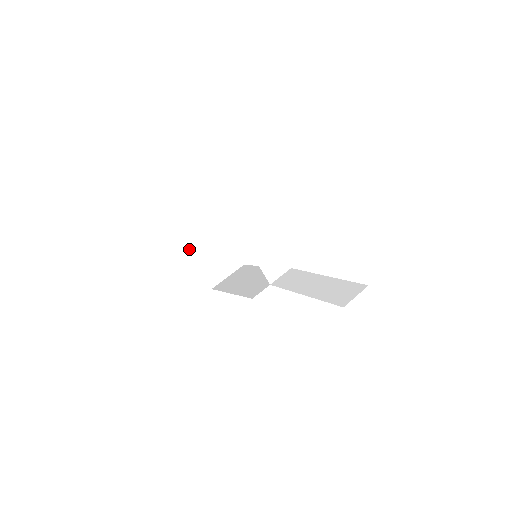
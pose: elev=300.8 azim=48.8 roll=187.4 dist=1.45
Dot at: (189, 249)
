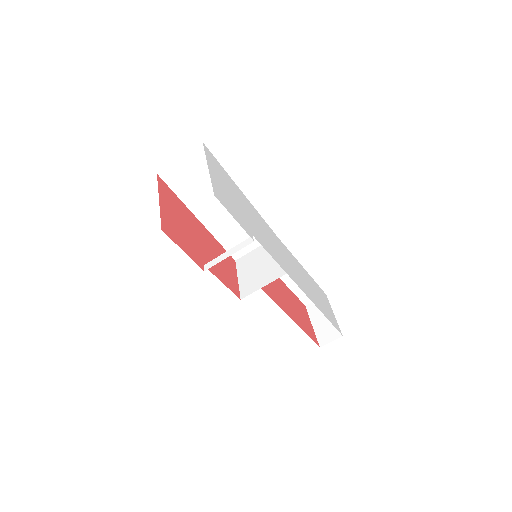
Dot at: (161, 215)
